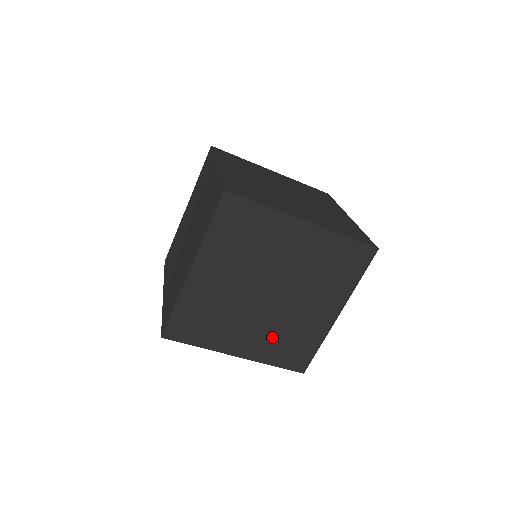
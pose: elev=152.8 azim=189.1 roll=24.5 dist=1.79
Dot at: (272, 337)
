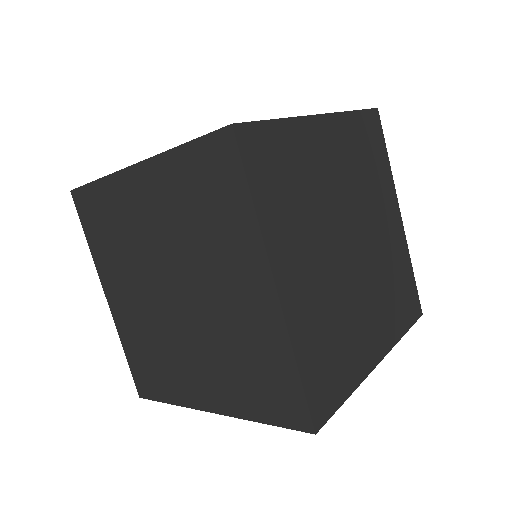
Dot at: (144, 331)
